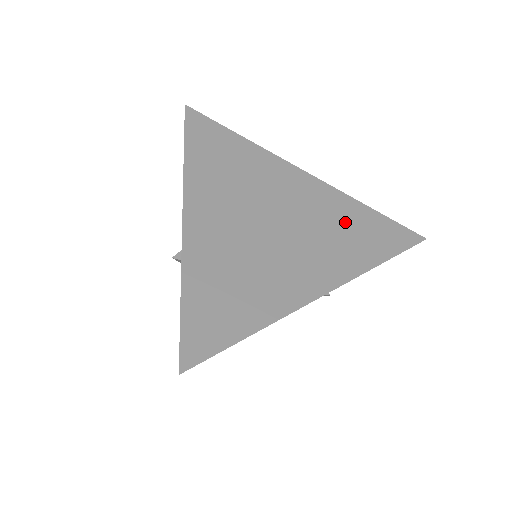
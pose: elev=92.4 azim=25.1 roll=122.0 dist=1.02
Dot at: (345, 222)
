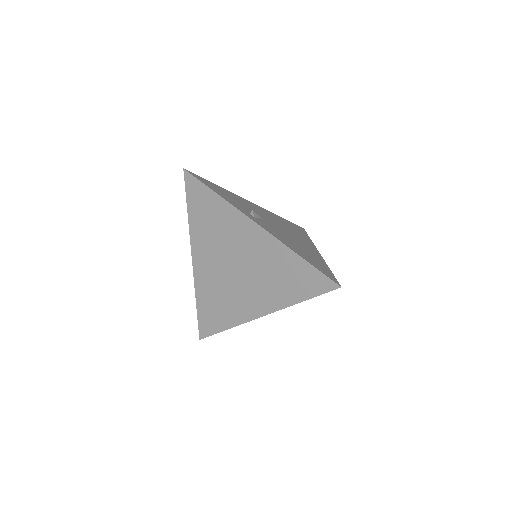
Dot at: (280, 269)
